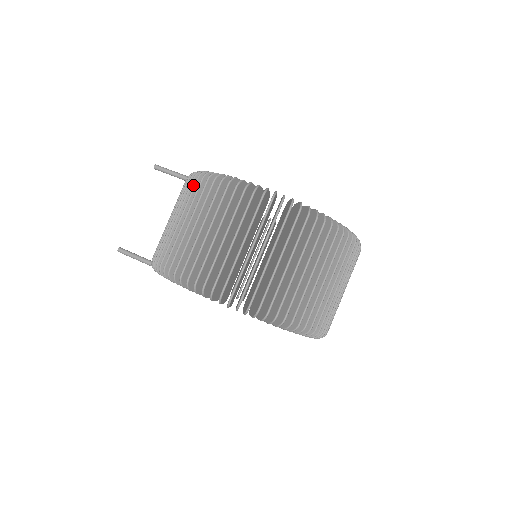
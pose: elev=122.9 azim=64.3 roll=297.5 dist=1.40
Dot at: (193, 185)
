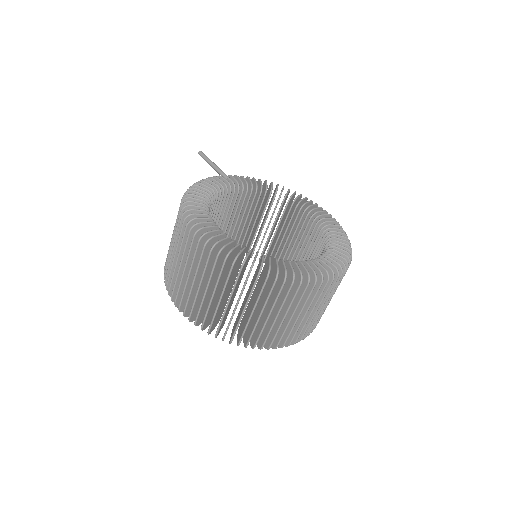
Dot at: occluded
